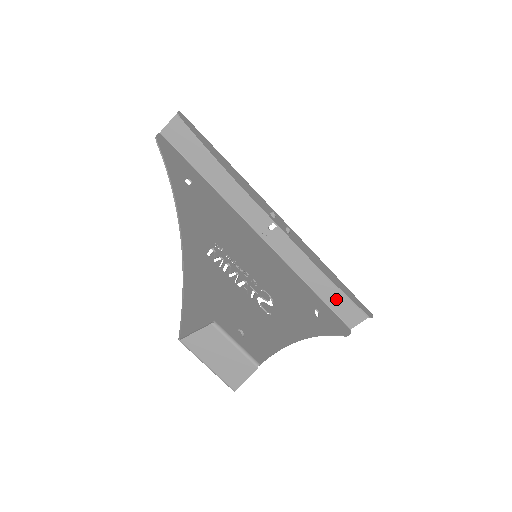
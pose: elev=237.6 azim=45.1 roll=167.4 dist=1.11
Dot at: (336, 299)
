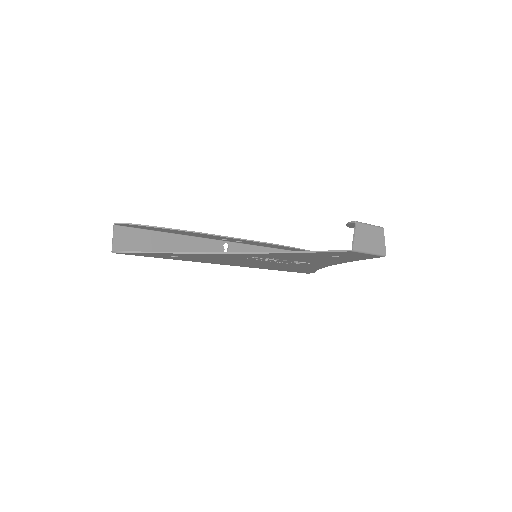
Dot at: occluded
